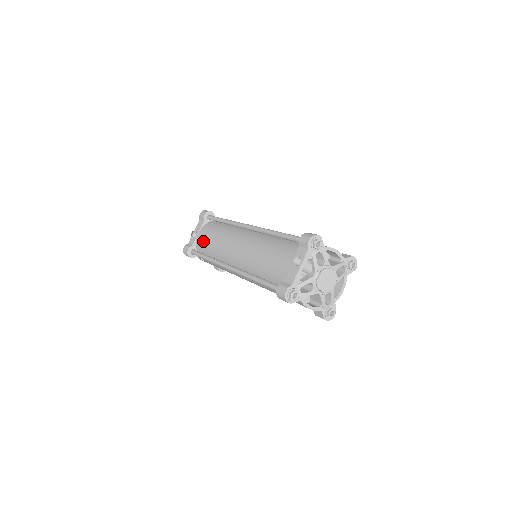
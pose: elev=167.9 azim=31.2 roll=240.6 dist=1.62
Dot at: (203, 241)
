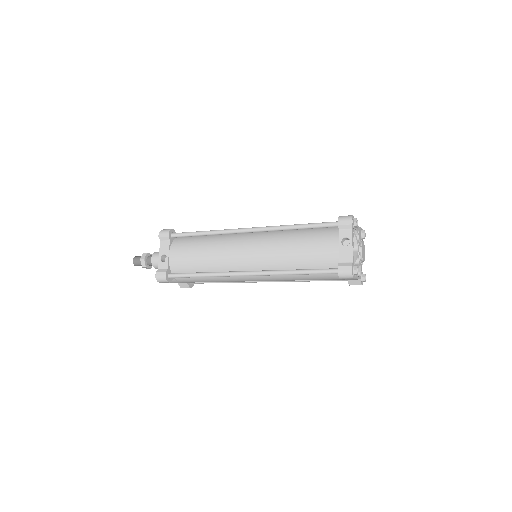
Dot at: (184, 260)
